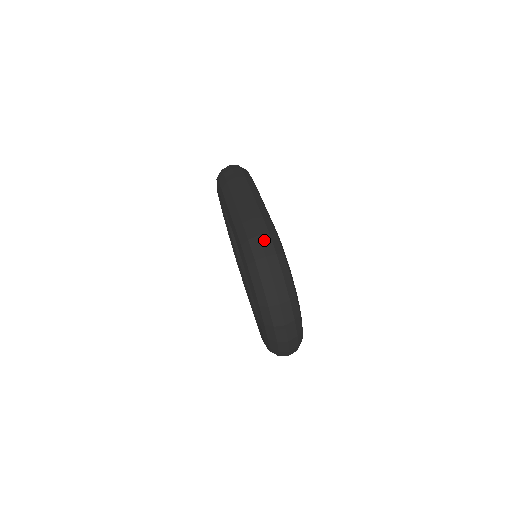
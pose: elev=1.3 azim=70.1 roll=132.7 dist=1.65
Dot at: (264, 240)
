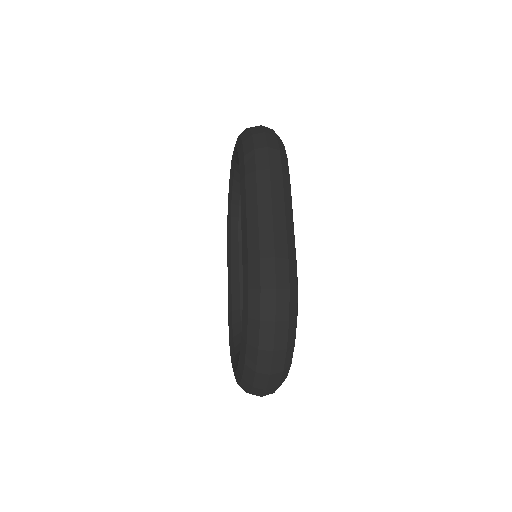
Dot at: (280, 297)
